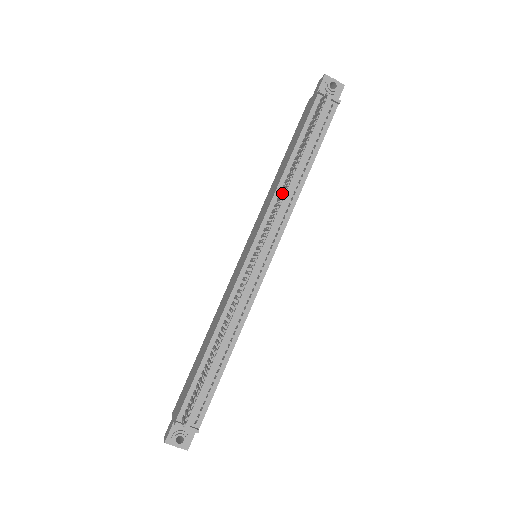
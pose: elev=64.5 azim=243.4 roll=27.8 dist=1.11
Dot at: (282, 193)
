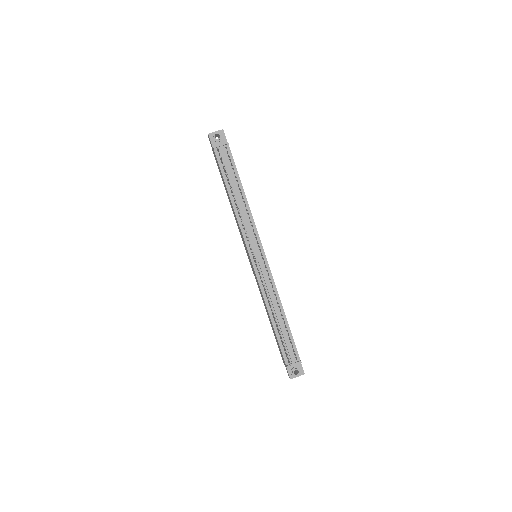
Dot at: (240, 217)
